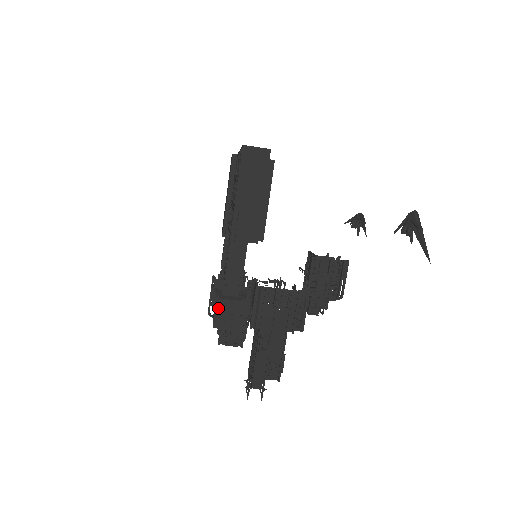
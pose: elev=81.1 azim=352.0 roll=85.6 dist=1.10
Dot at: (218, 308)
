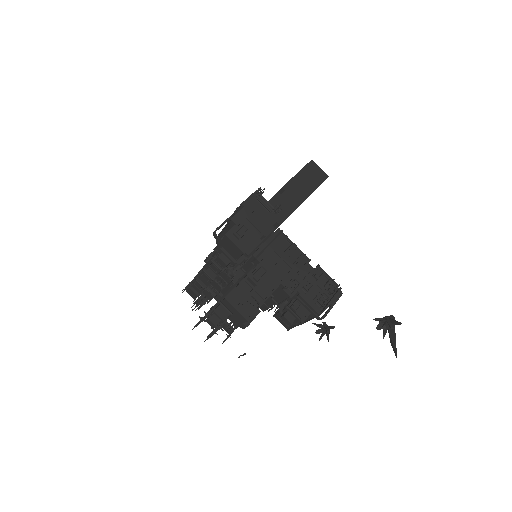
Dot at: (245, 209)
